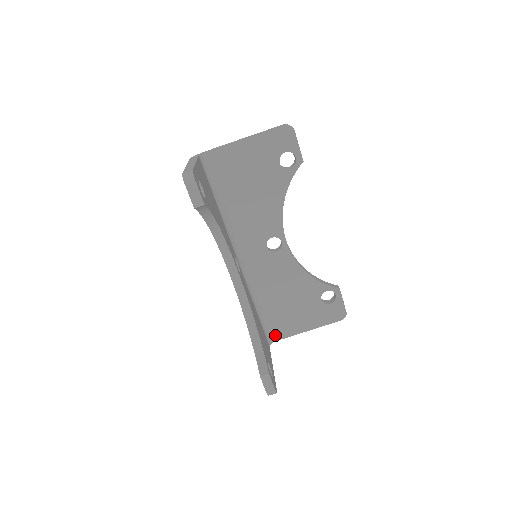
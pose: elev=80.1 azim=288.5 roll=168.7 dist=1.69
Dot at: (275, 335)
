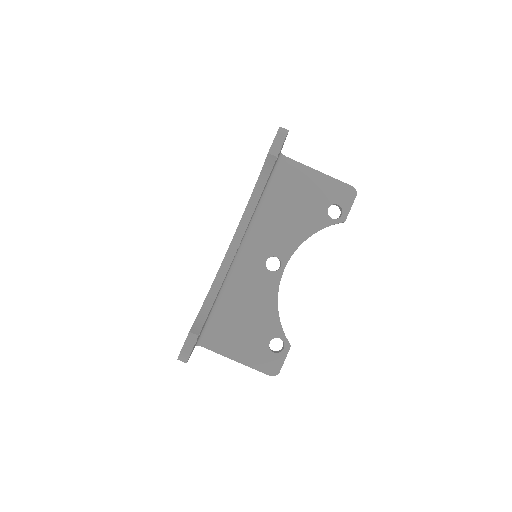
Dot at: (208, 341)
